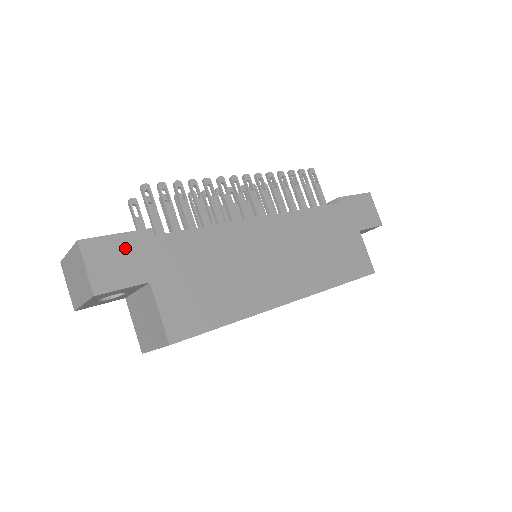
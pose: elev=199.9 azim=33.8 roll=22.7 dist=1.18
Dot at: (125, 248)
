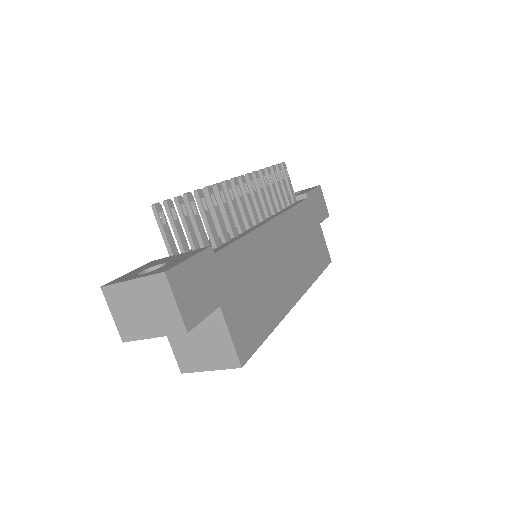
Dot at: (198, 273)
